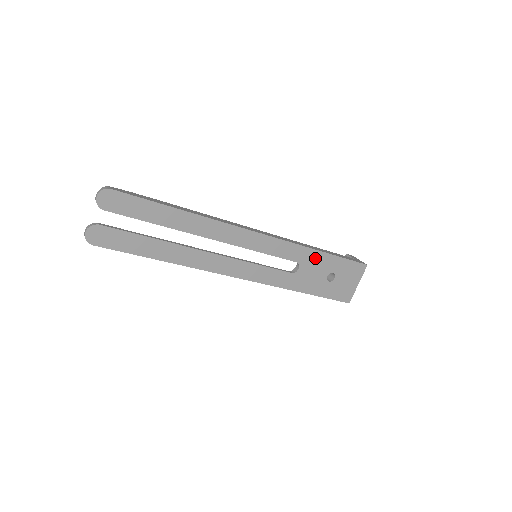
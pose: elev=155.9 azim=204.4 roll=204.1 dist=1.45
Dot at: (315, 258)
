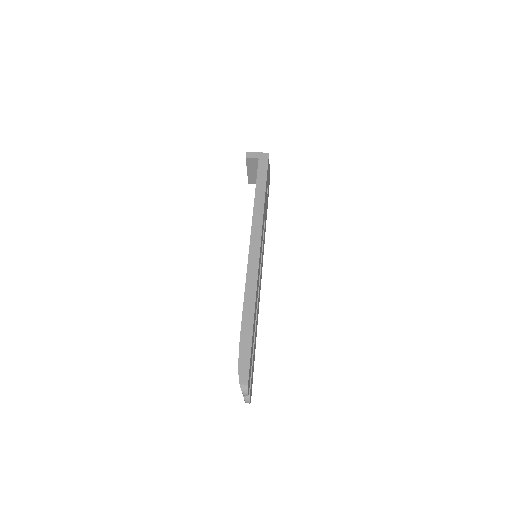
Dot at: (265, 203)
